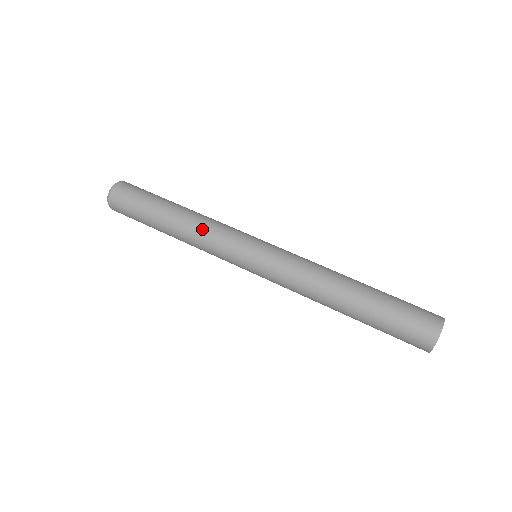
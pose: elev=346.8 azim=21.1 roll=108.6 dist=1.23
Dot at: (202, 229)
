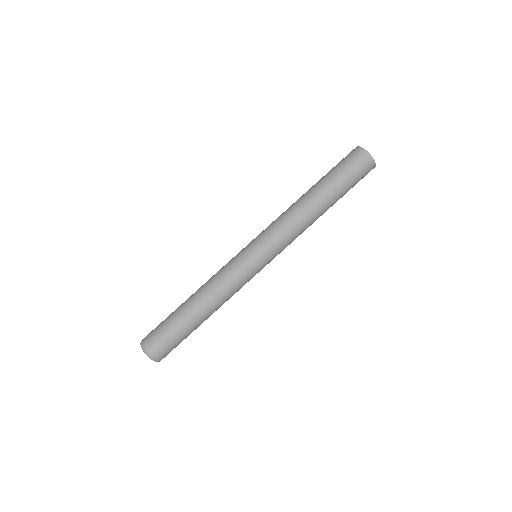
Dot at: (213, 280)
